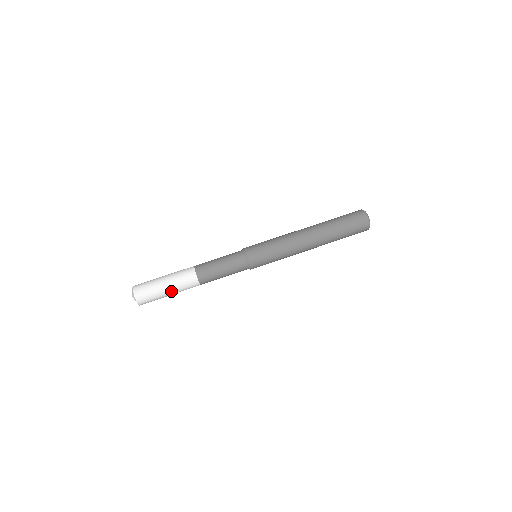
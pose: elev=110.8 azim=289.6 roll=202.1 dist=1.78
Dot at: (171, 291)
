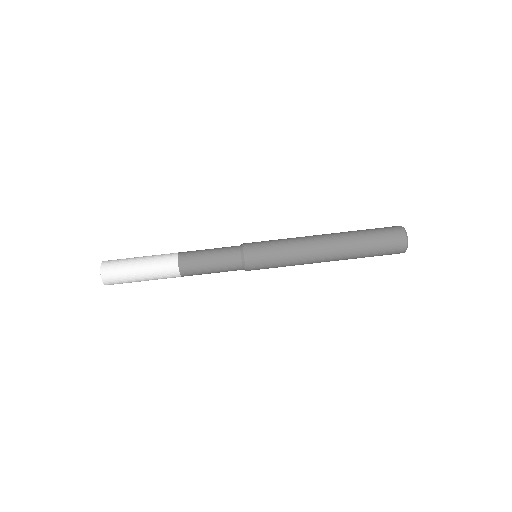
Dot at: occluded
